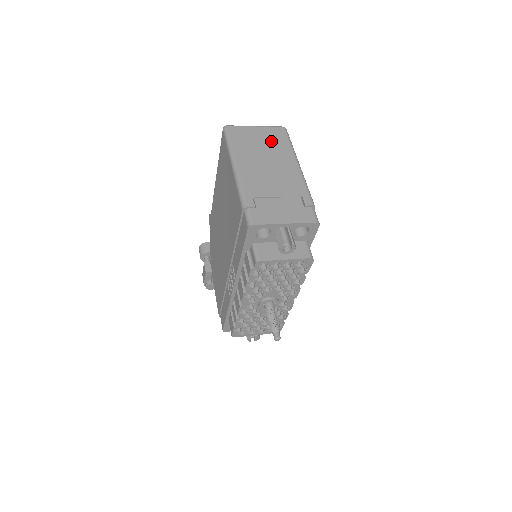
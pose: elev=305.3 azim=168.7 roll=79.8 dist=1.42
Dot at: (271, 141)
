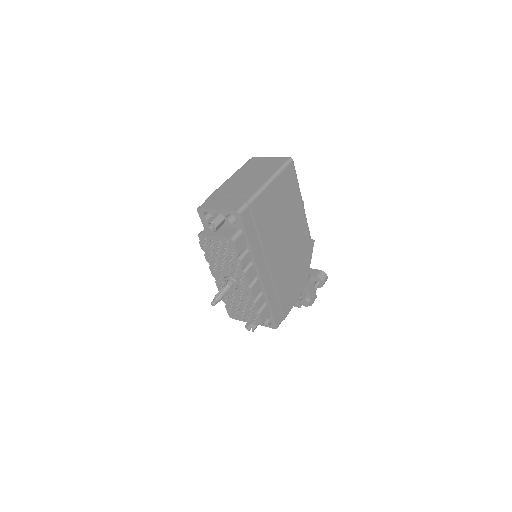
Dot at: (269, 165)
